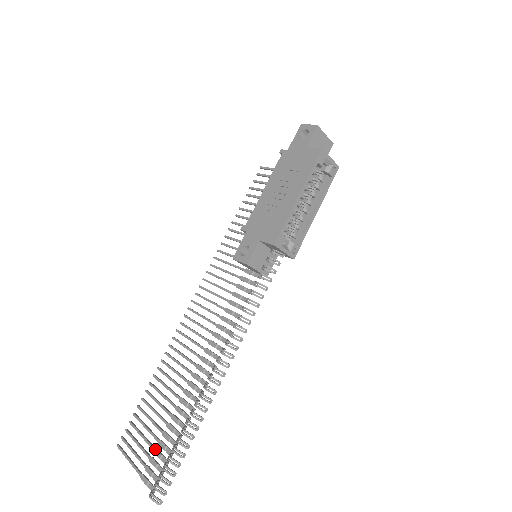
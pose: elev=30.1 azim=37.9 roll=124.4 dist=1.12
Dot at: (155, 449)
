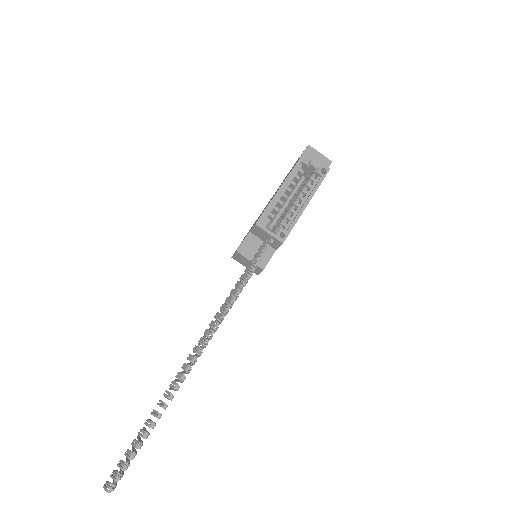
Dot at: (133, 450)
